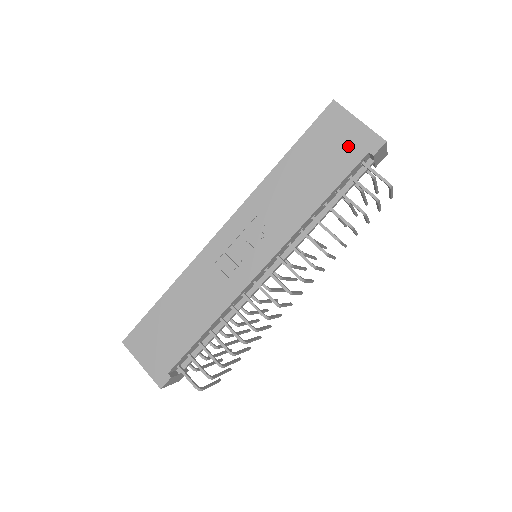
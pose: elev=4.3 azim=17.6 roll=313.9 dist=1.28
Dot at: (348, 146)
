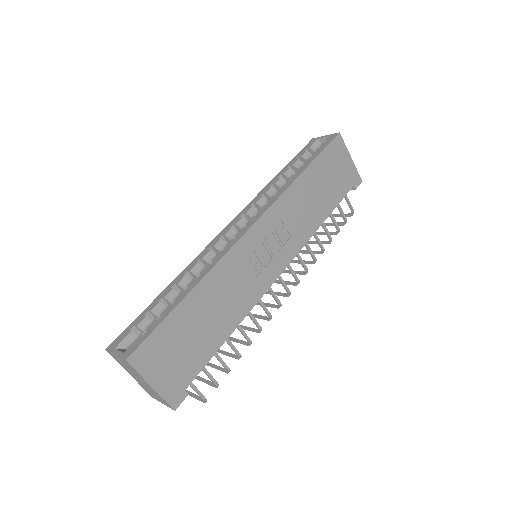
Dot at: (344, 176)
